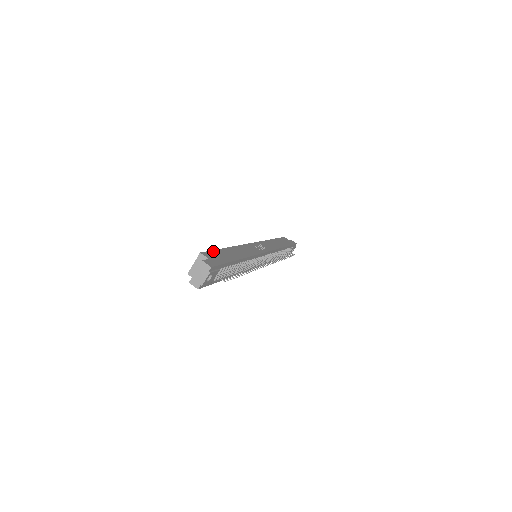
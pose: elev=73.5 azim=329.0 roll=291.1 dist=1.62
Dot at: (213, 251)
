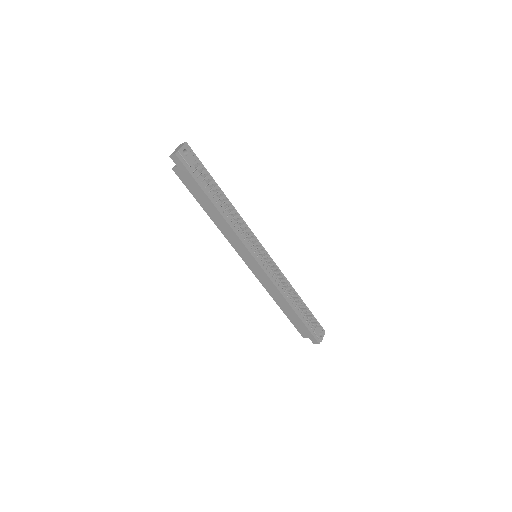
Dot at: occluded
